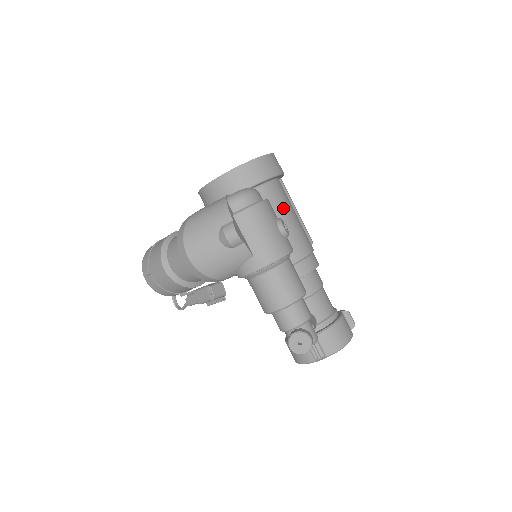
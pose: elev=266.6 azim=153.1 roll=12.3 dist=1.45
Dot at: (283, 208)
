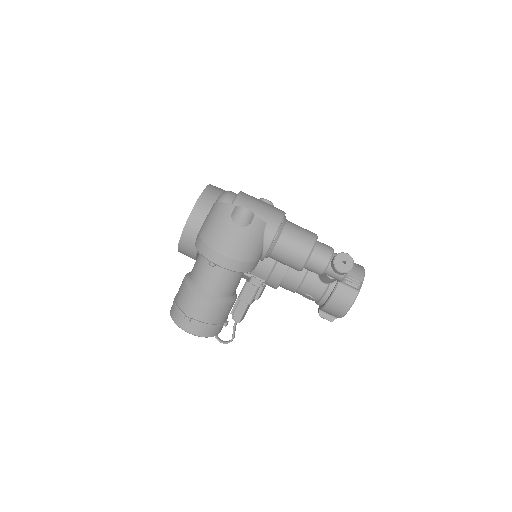
Dot at: occluded
